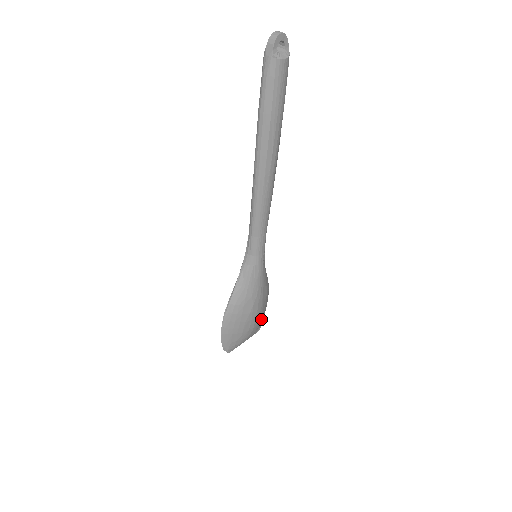
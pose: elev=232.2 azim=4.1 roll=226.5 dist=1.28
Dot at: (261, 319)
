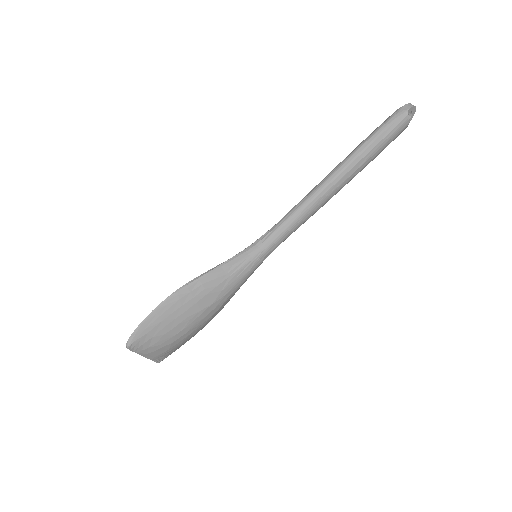
Dot at: (184, 342)
